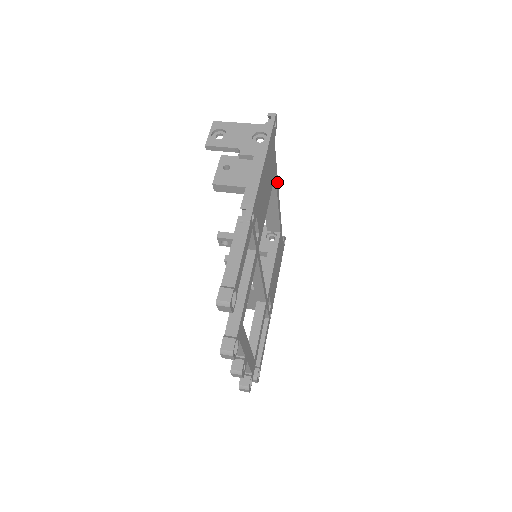
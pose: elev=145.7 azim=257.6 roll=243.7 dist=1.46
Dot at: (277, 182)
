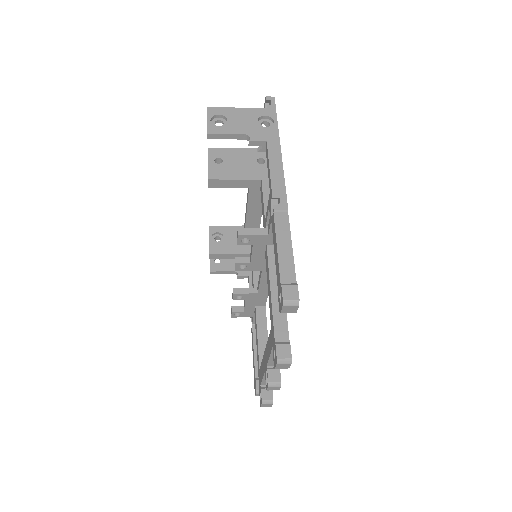
Dot at: occluded
